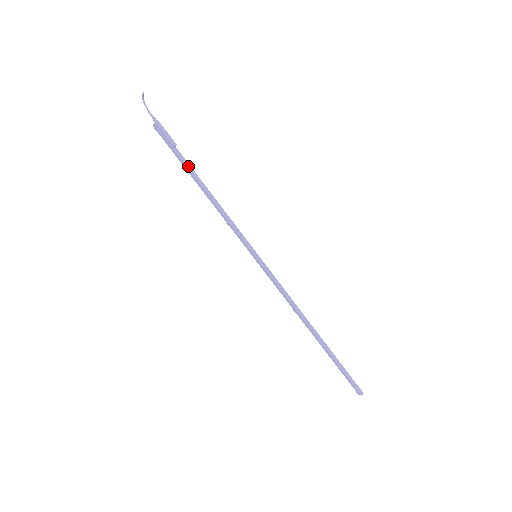
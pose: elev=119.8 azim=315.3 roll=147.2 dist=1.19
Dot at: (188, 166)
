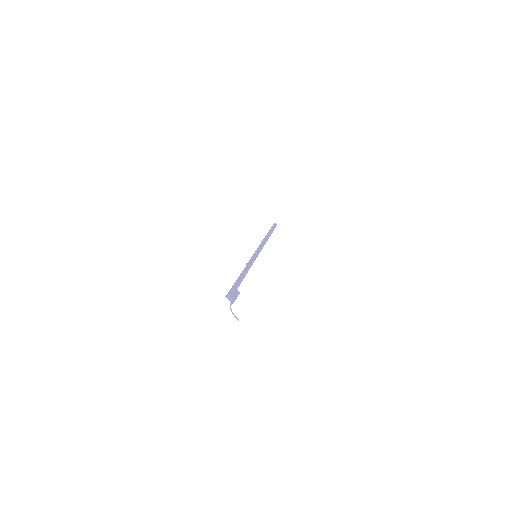
Dot at: occluded
